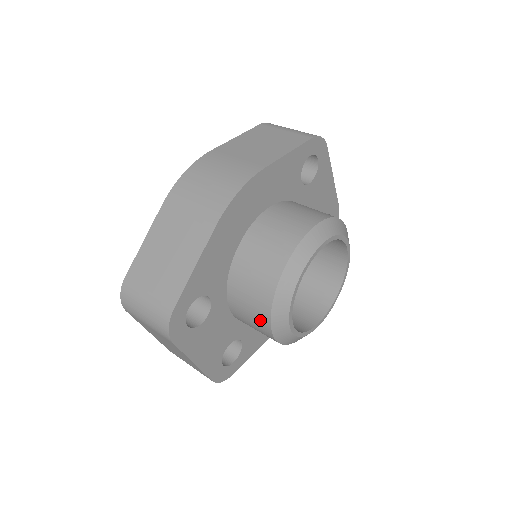
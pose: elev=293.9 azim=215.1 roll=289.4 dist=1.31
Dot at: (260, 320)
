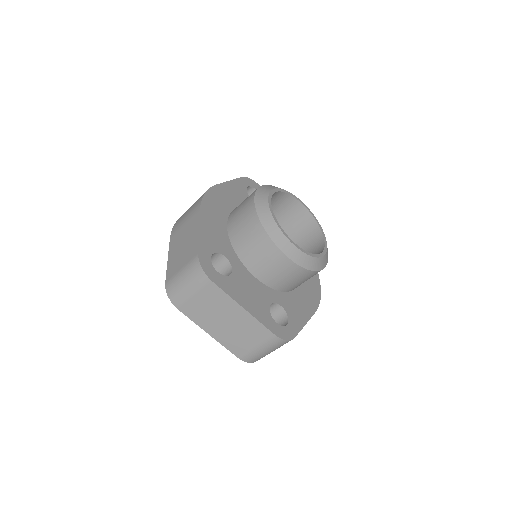
Dot at: (266, 248)
